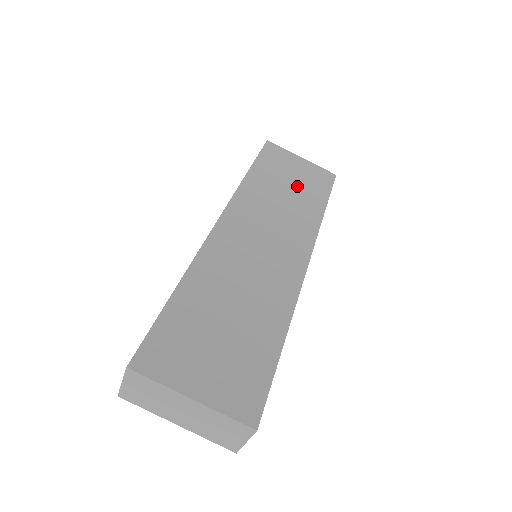
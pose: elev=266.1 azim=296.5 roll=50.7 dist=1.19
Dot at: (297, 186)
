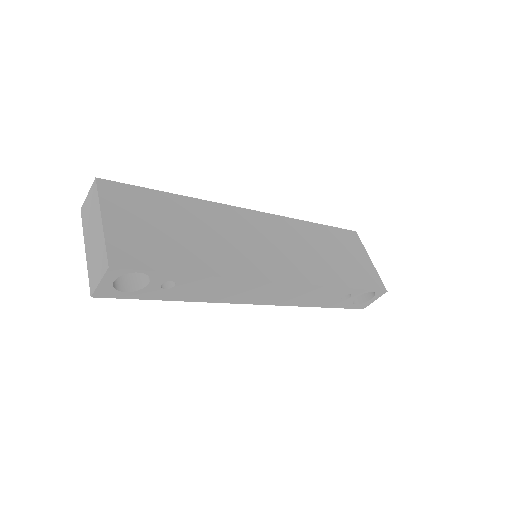
Dot at: (341, 261)
